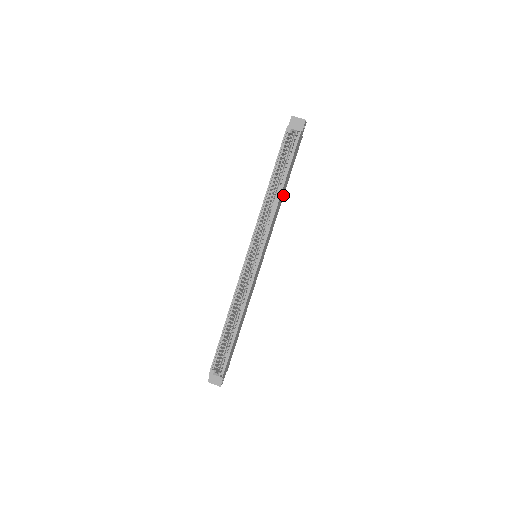
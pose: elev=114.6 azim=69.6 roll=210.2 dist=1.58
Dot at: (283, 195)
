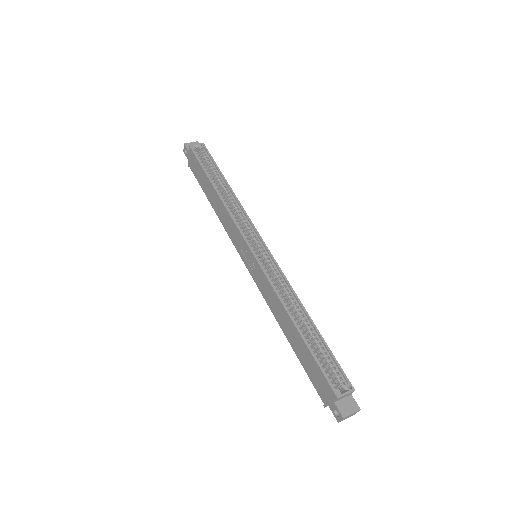
Dot at: occluded
